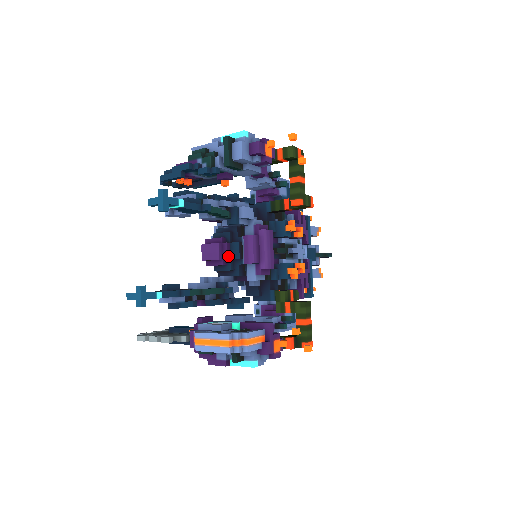
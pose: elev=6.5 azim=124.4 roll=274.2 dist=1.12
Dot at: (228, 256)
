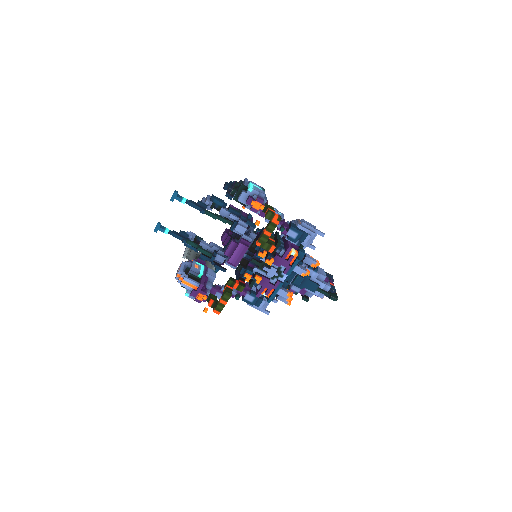
Dot at: (225, 242)
